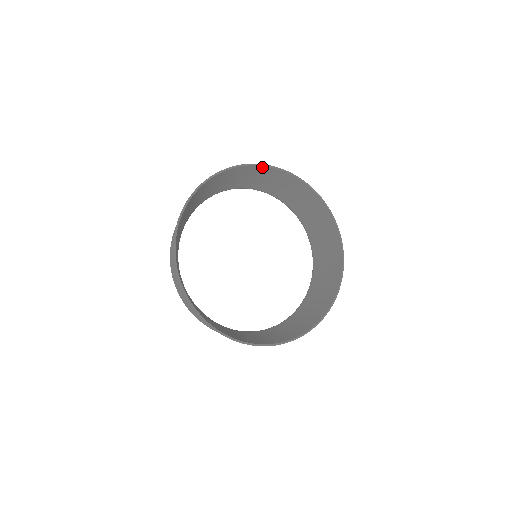
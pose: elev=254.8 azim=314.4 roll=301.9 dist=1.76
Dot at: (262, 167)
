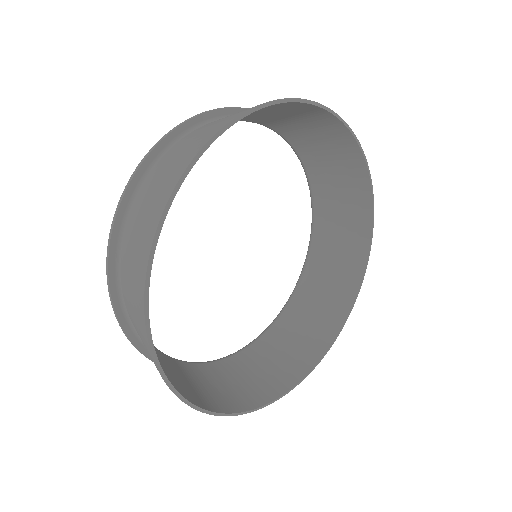
Dot at: (329, 115)
